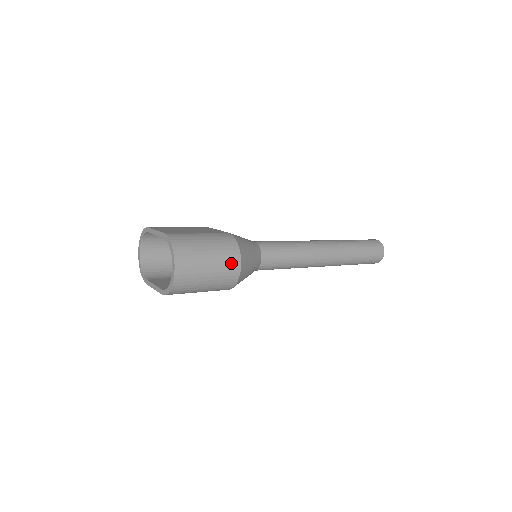
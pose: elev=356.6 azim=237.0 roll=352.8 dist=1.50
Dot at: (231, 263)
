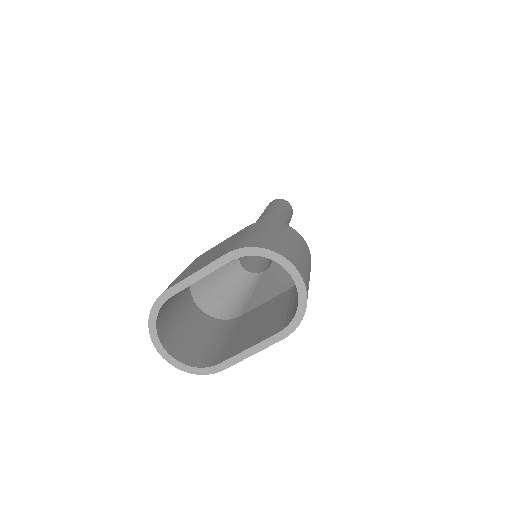
Dot at: (301, 240)
